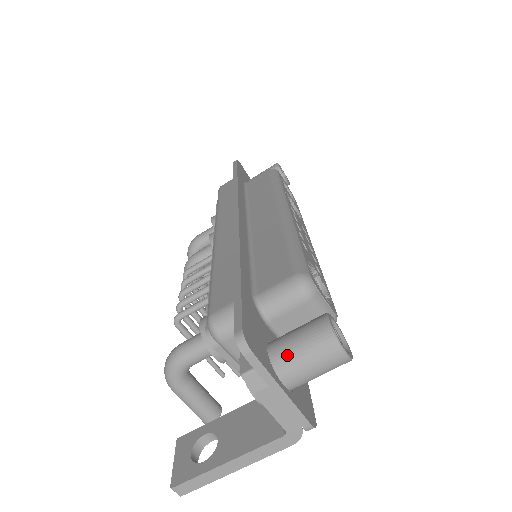
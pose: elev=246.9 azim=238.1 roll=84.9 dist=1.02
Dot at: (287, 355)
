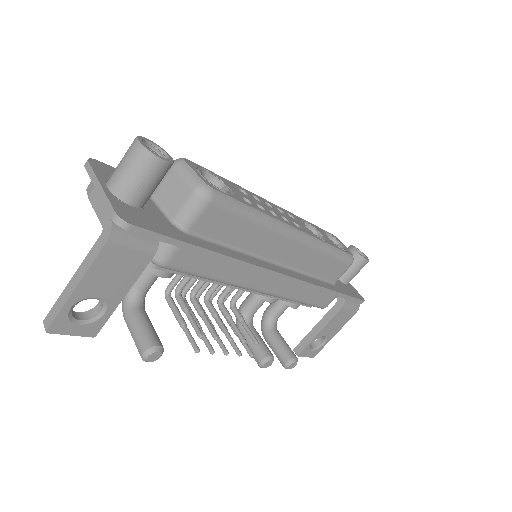
Dot at: occluded
